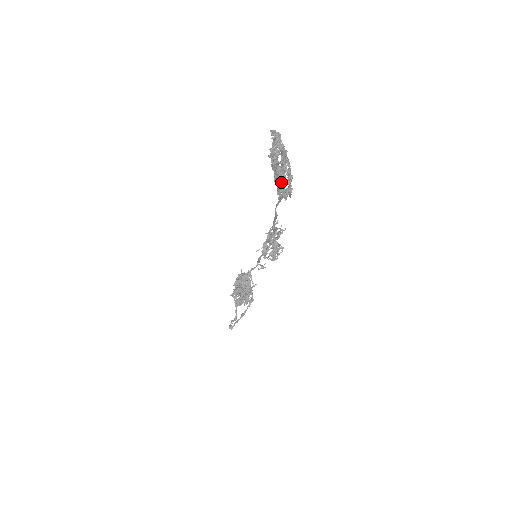
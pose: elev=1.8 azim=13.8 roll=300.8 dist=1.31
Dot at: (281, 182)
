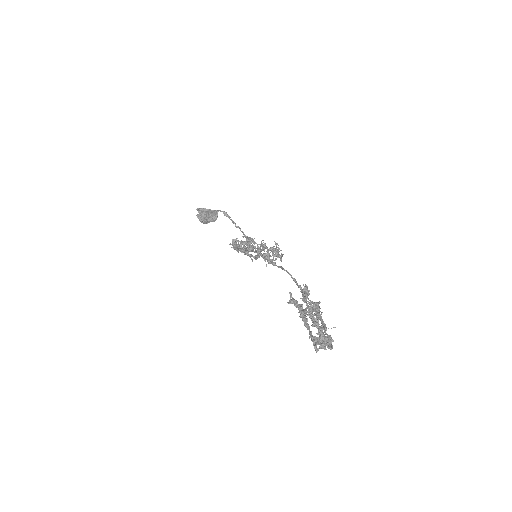
Dot at: (316, 313)
